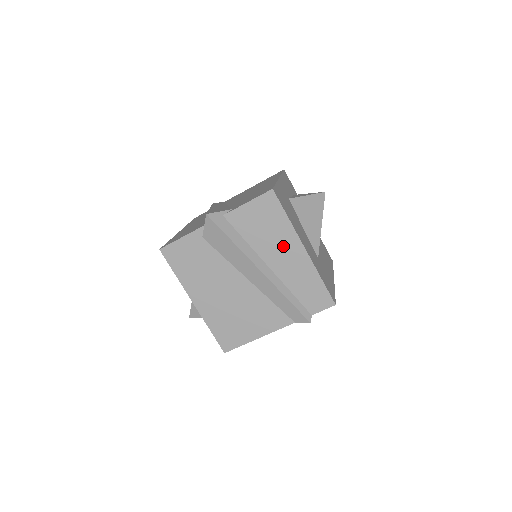
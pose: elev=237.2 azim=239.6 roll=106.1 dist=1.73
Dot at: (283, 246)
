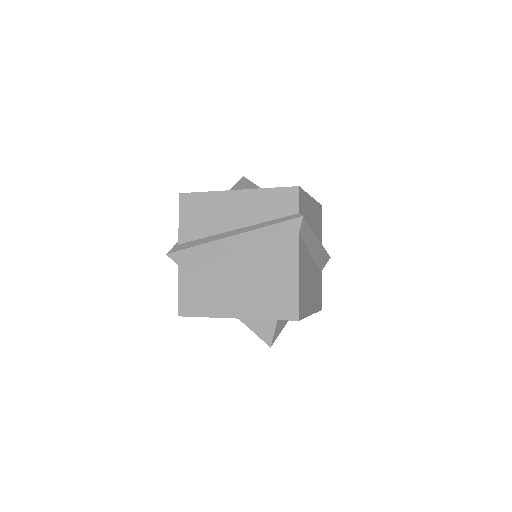
Dot at: (225, 208)
